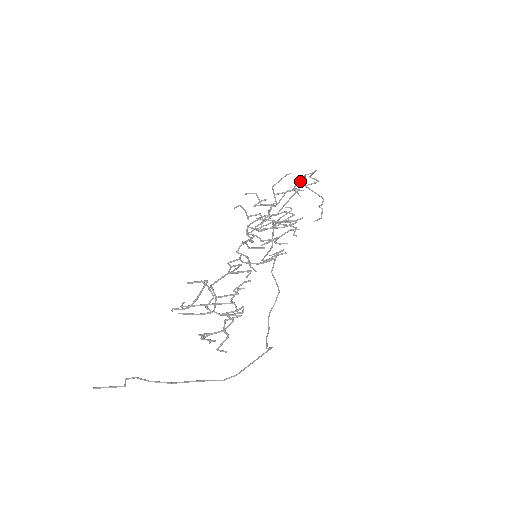
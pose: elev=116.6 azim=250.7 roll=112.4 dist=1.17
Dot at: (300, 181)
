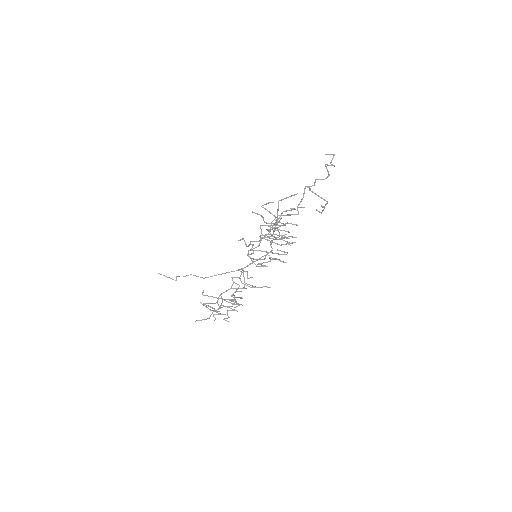
Dot at: (309, 188)
